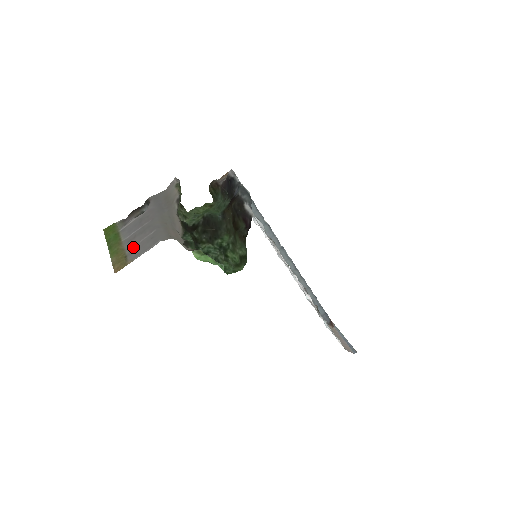
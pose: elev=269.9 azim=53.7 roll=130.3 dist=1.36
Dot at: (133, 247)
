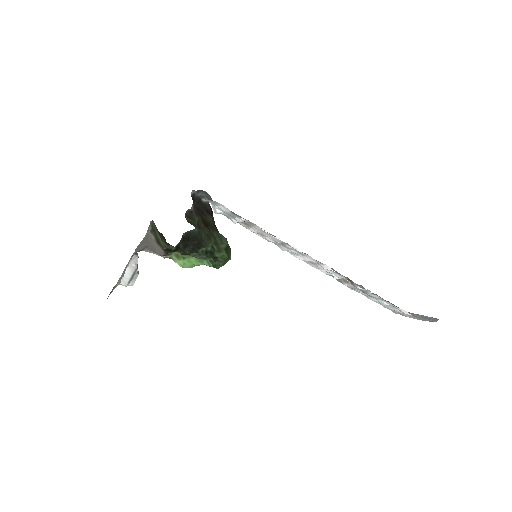
Dot at: occluded
